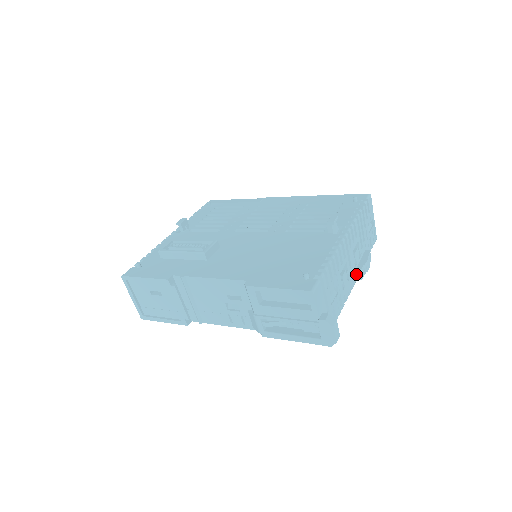
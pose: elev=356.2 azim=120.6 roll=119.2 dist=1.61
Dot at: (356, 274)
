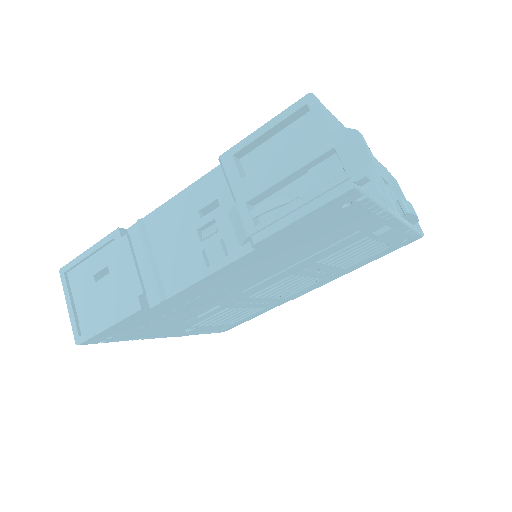
Dot at: (397, 209)
